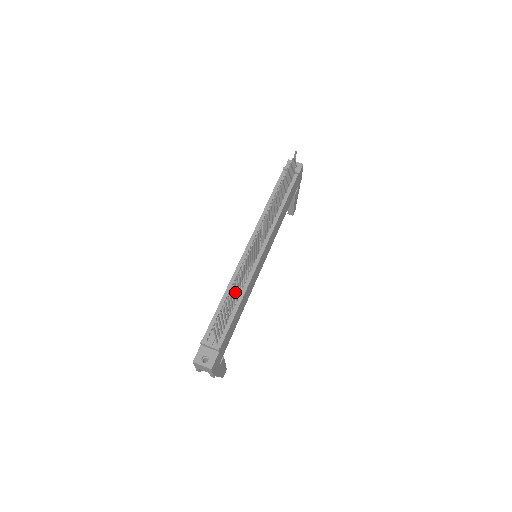
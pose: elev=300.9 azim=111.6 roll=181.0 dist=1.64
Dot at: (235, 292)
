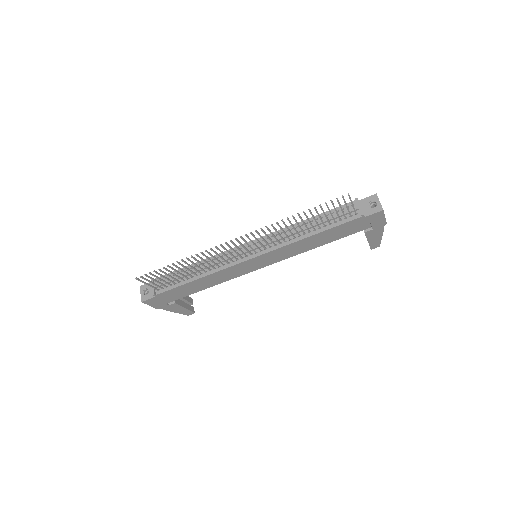
Dot at: (187, 268)
